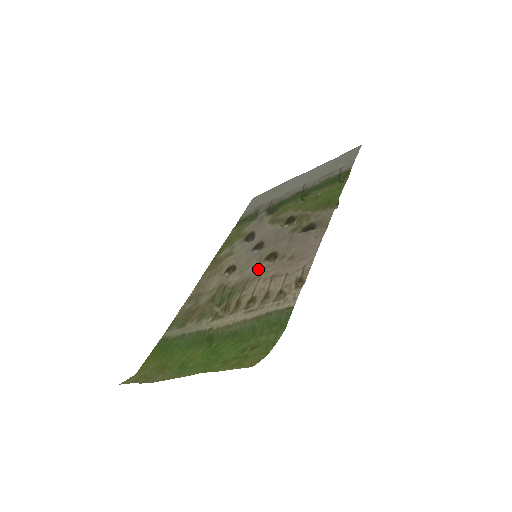
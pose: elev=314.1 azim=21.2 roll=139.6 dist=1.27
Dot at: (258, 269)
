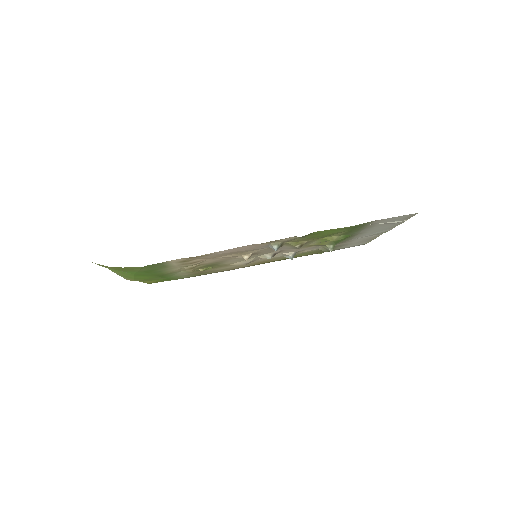
Dot at: (233, 258)
